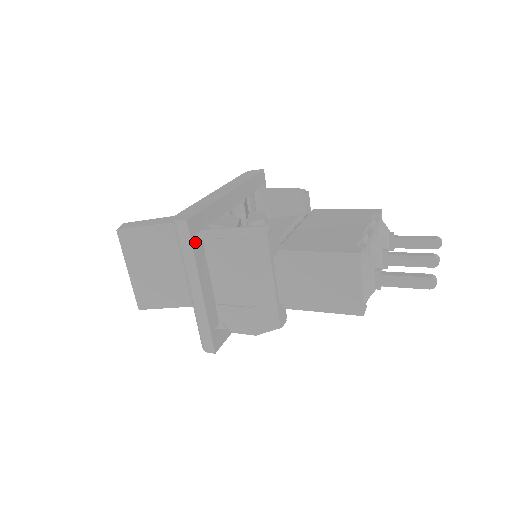
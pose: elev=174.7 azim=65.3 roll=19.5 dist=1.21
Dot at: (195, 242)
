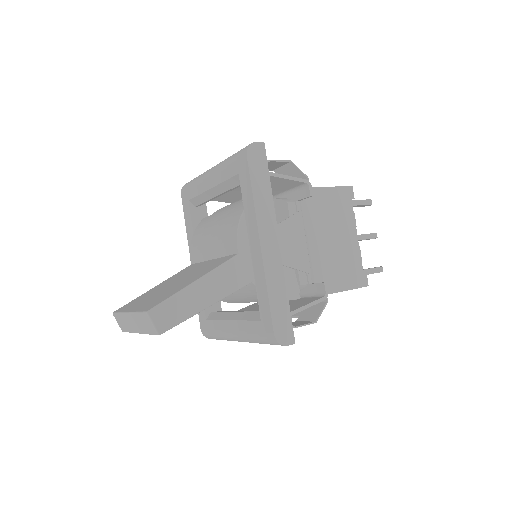
Dot at: occluded
